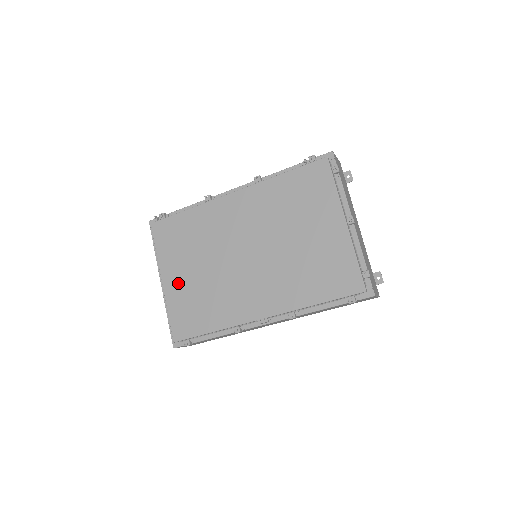
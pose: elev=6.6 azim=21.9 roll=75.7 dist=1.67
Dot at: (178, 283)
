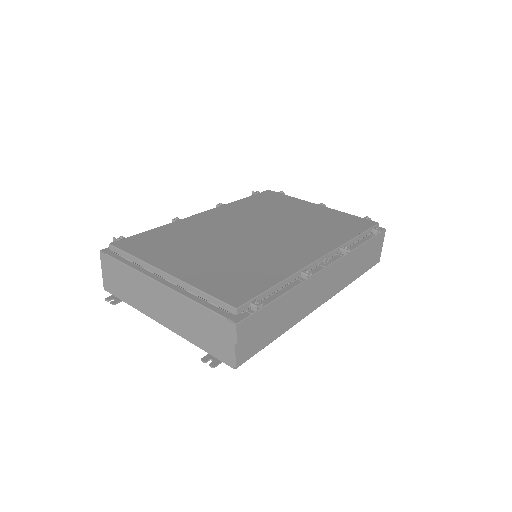
Dot at: (193, 266)
